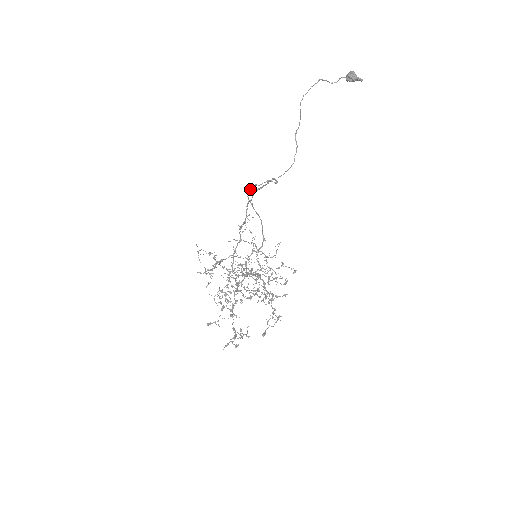
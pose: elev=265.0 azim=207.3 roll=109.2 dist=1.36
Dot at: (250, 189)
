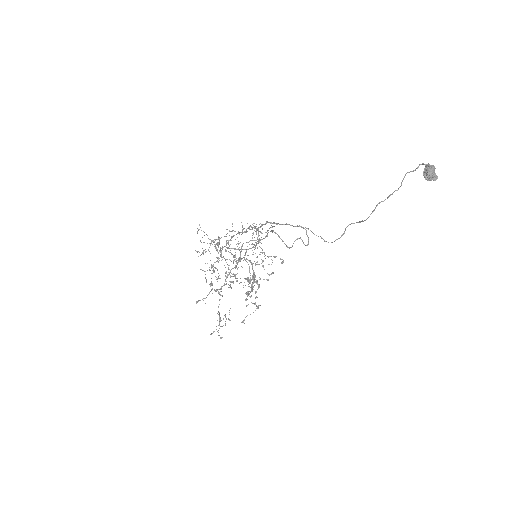
Dot at: occluded
